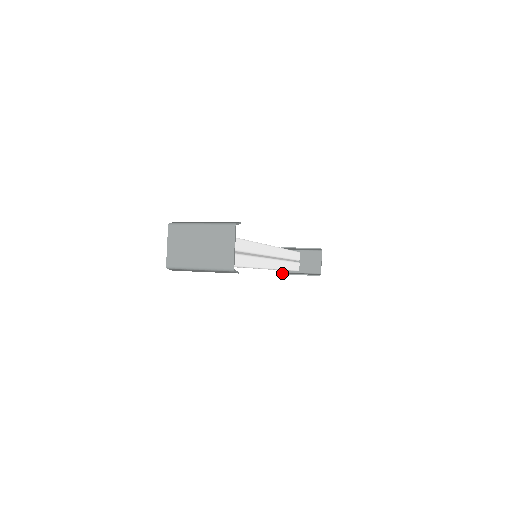
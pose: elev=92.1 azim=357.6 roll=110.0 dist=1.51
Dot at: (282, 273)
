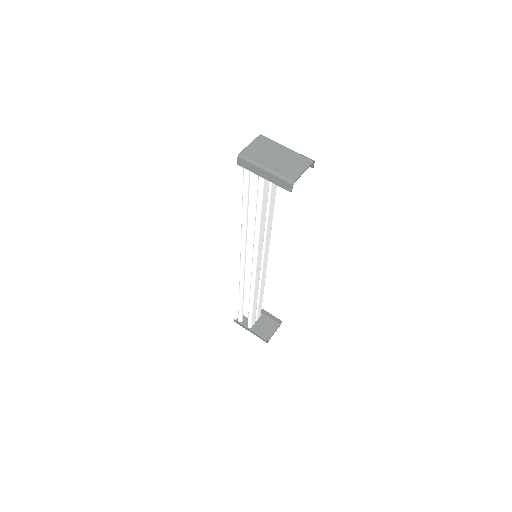
Dot at: occluded
